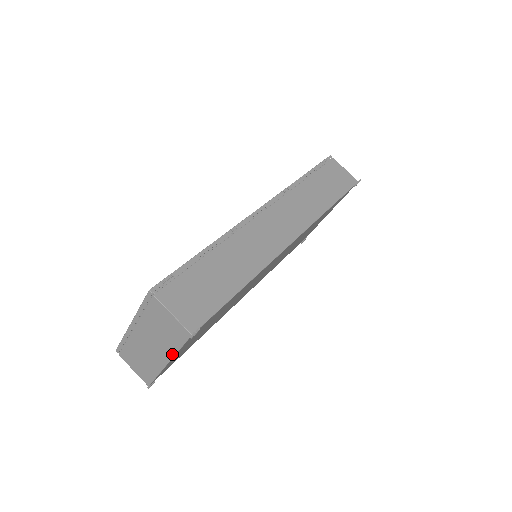
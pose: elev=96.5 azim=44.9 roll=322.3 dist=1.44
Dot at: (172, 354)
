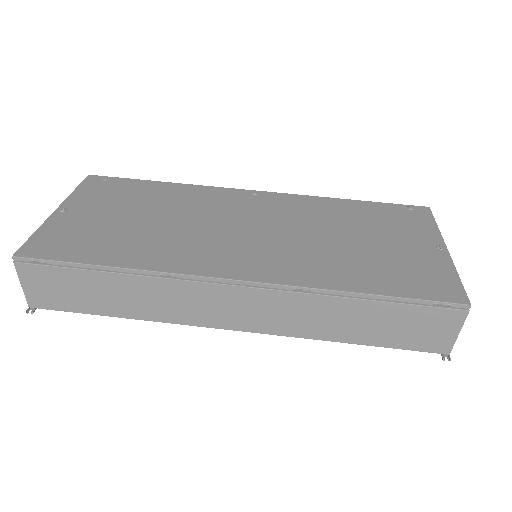
Dot at: occluded
